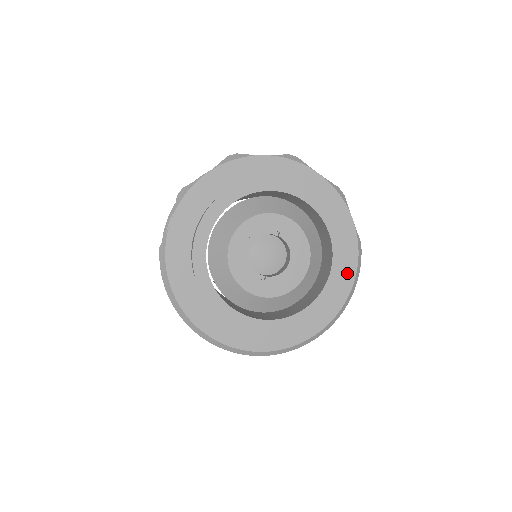
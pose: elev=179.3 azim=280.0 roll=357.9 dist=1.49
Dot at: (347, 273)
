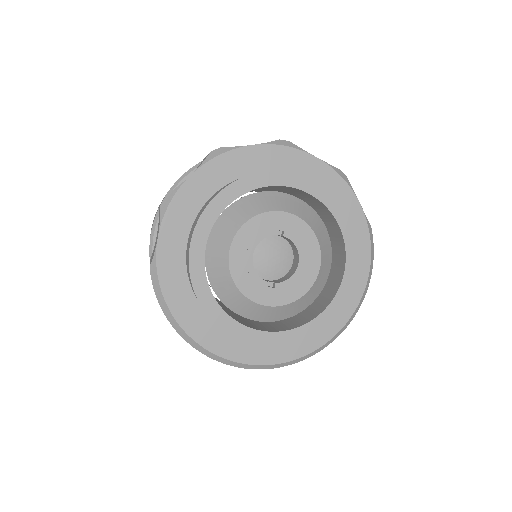
Dot at: (361, 263)
